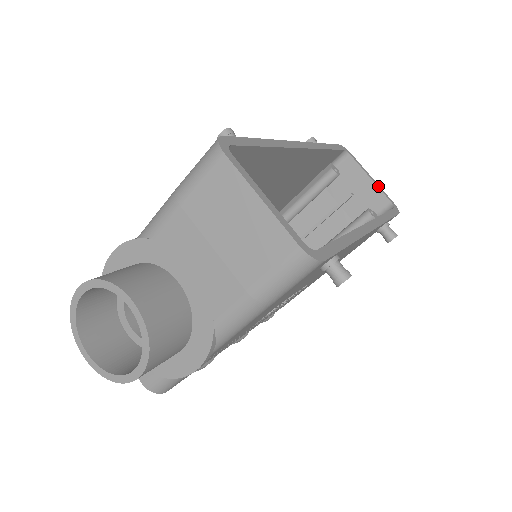
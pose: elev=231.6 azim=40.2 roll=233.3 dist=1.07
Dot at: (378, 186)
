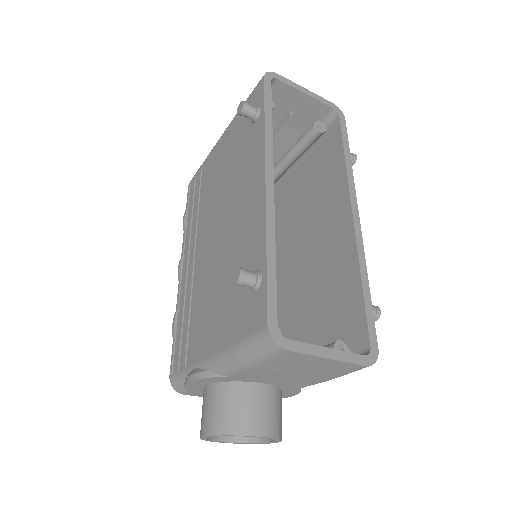
Dot at: (315, 97)
